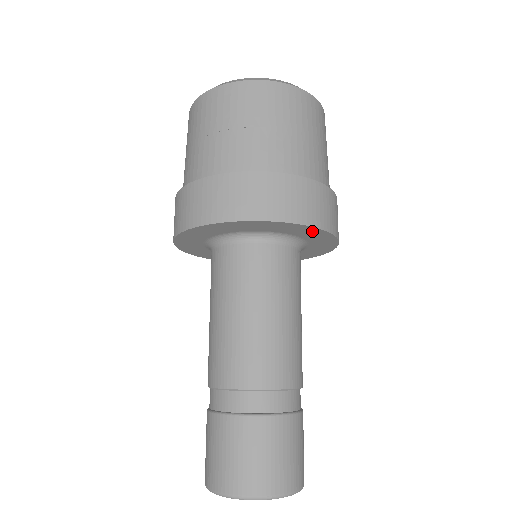
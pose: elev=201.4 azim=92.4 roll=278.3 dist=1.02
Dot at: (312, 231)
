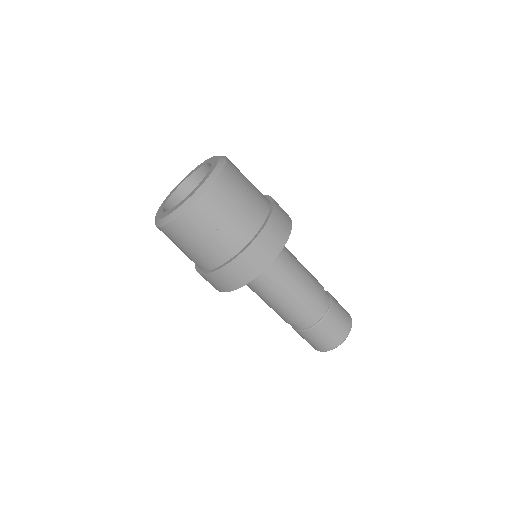
Dot at: occluded
